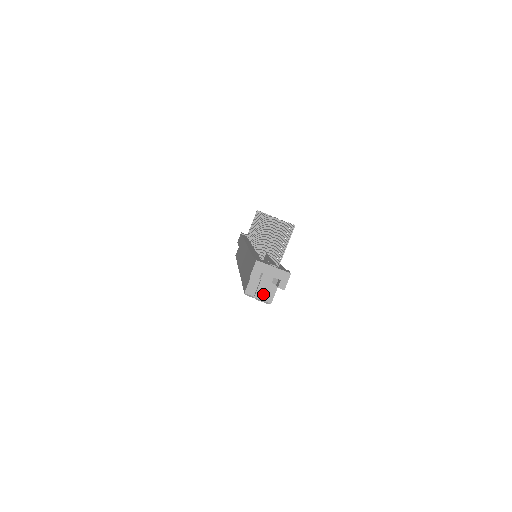
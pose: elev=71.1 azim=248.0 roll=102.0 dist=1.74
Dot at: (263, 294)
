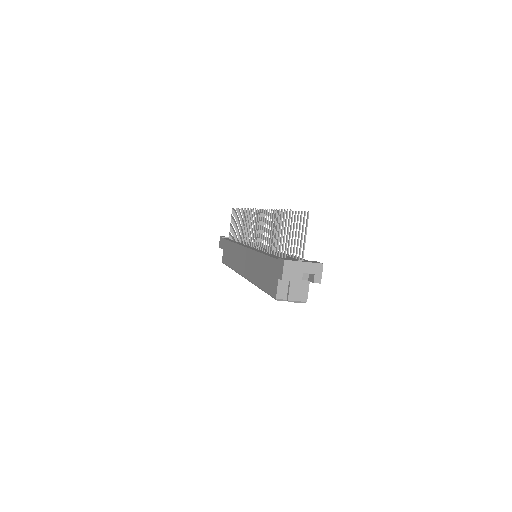
Dot at: (296, 294)
